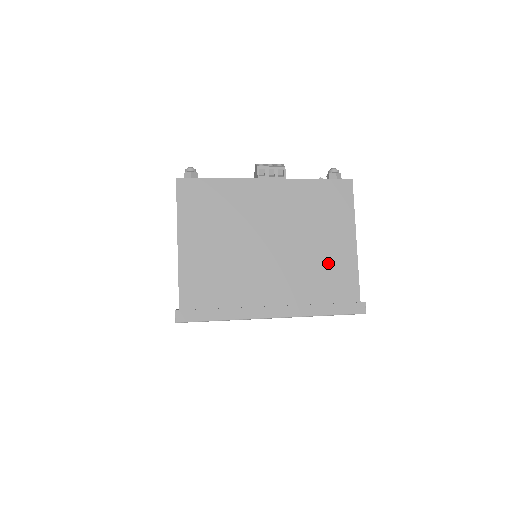
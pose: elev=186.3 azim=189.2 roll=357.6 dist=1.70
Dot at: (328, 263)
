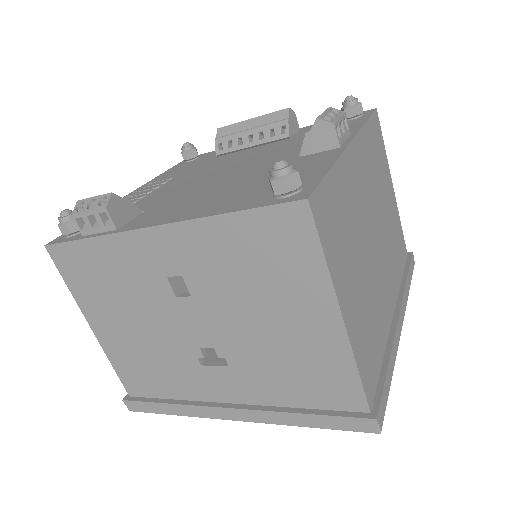
Dot at: (393, 229)
